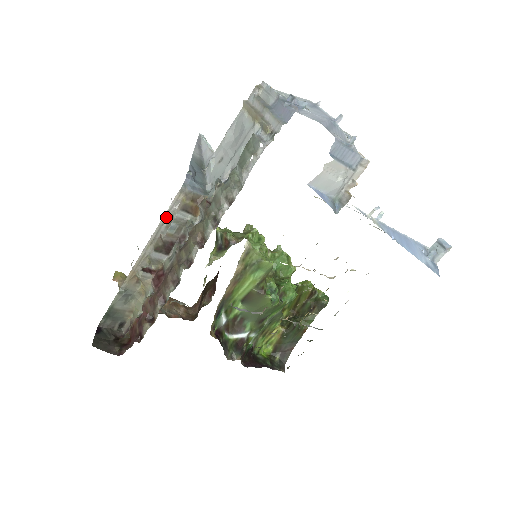
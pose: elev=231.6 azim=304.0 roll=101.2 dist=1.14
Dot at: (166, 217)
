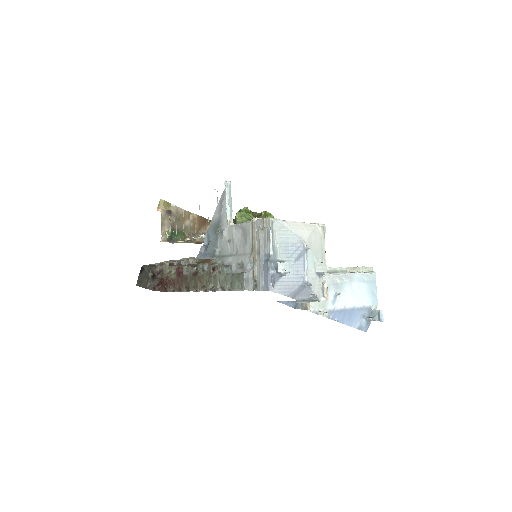
Dot at: (185, 259)
